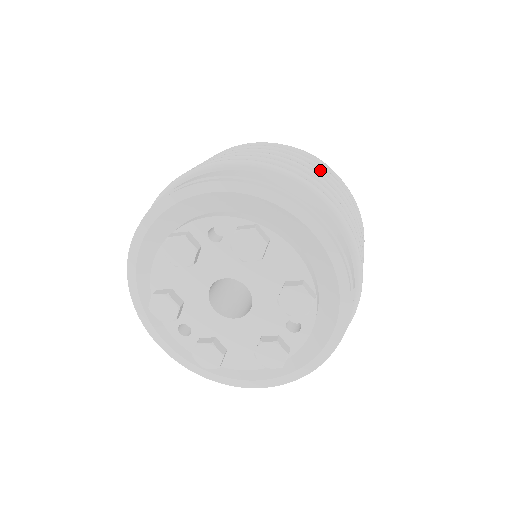
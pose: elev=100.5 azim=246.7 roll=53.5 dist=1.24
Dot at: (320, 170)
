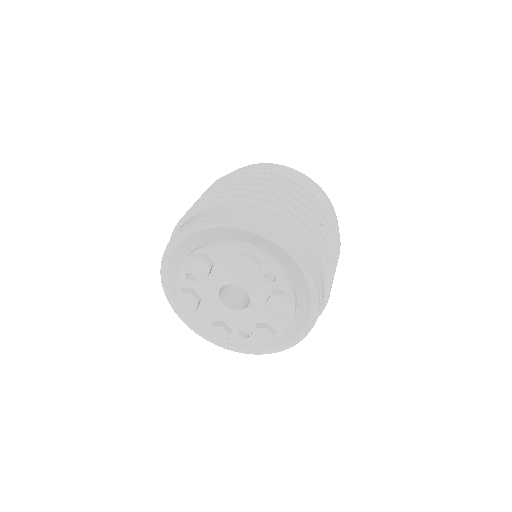
Dot at: occluded
